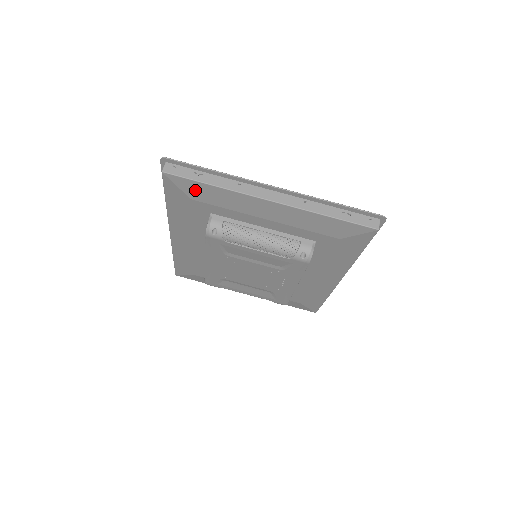
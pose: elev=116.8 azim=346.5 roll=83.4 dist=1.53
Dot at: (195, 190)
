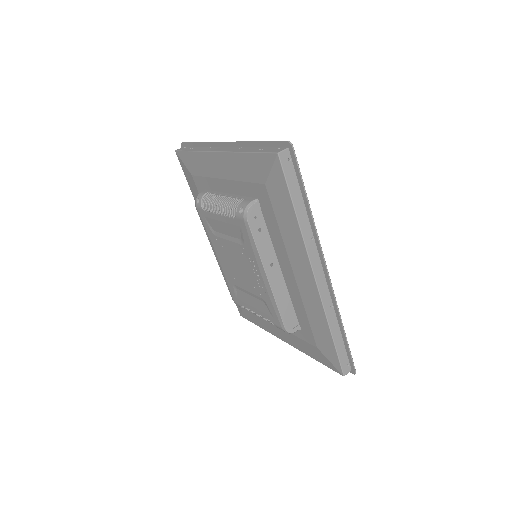
Dot at: (190, 162)
